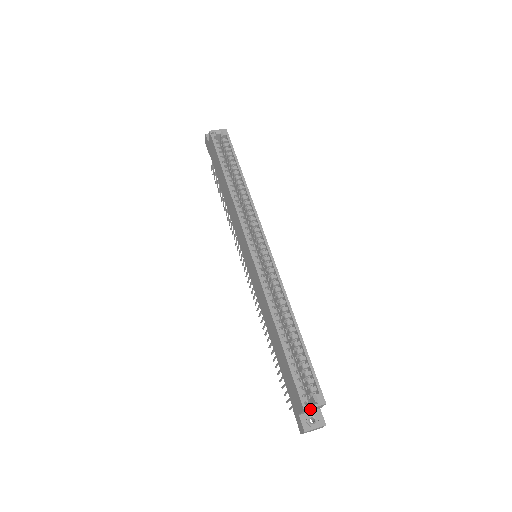
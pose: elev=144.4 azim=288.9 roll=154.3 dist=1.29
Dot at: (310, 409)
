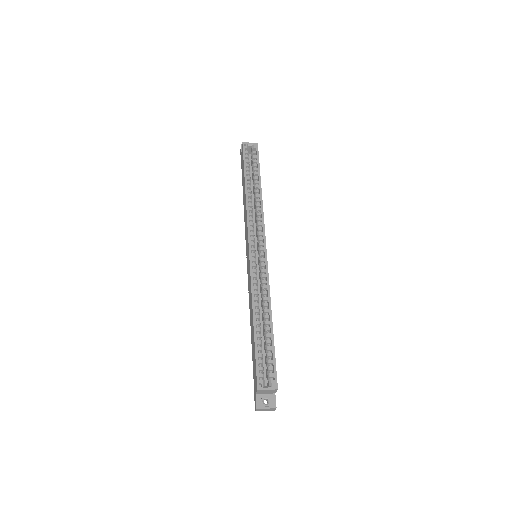
Dot at: (264, 391)
